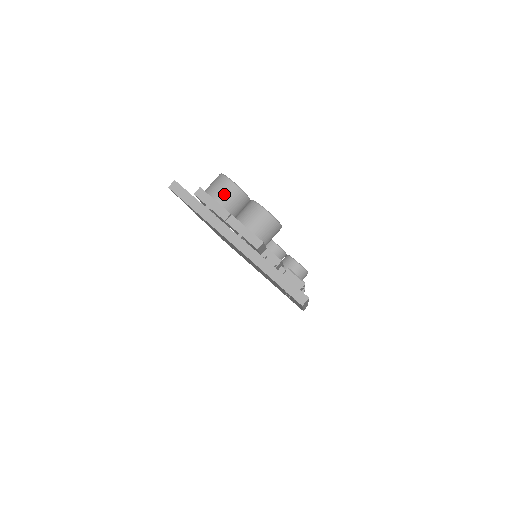
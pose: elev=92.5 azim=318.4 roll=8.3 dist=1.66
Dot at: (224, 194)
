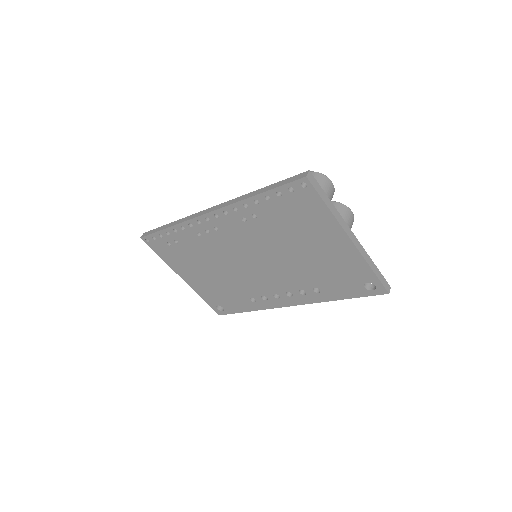
Dot at: (329, 192)
